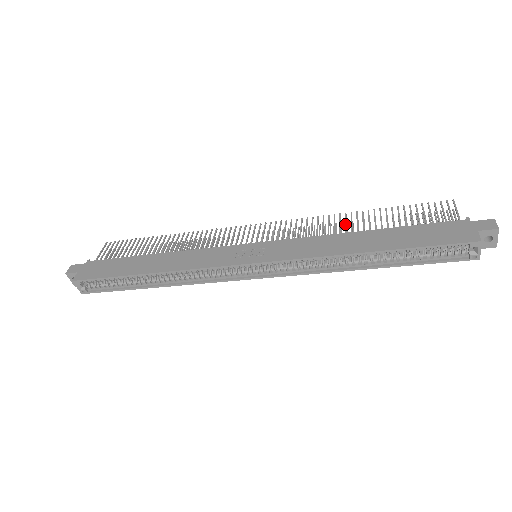
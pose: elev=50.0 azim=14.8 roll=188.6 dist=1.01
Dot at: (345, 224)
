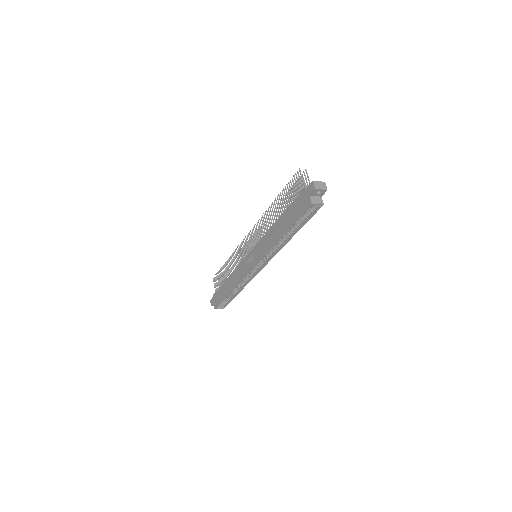
Dot at: occluded
